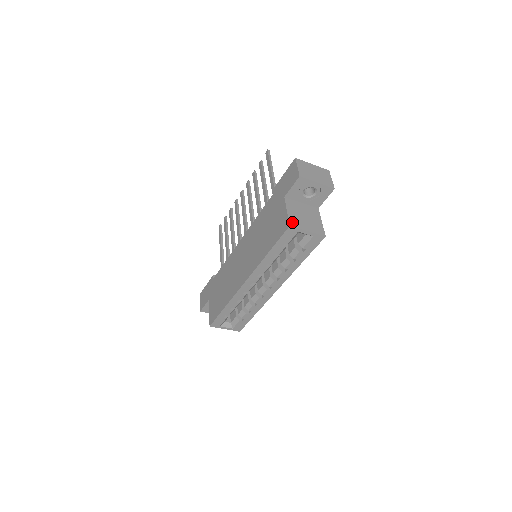
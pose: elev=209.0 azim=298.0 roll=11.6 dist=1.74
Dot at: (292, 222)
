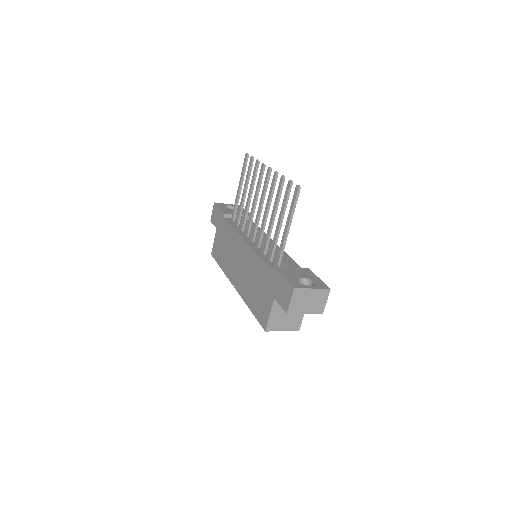
Dot at: (269, 327)
